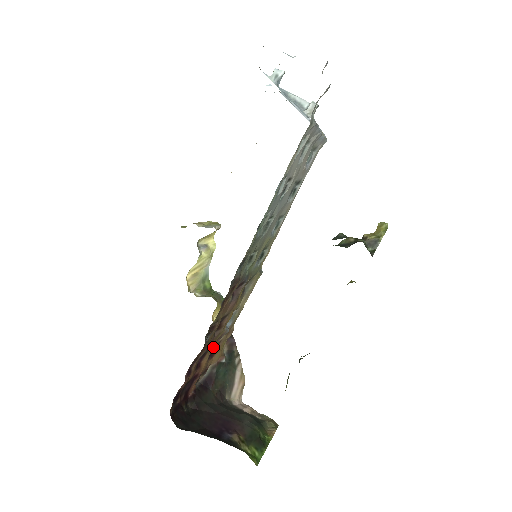
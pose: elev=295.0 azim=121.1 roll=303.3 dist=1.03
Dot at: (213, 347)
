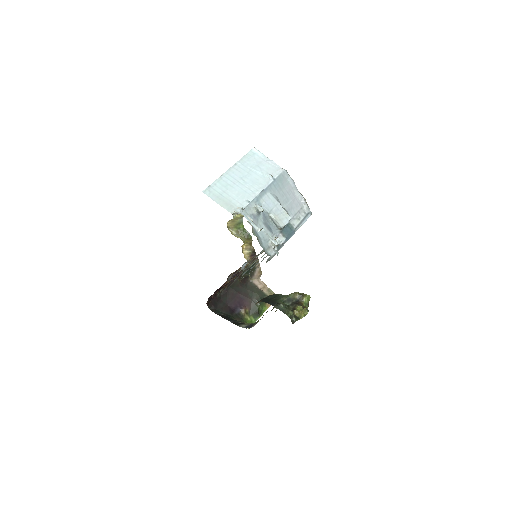
Dot at: (236, 270)
